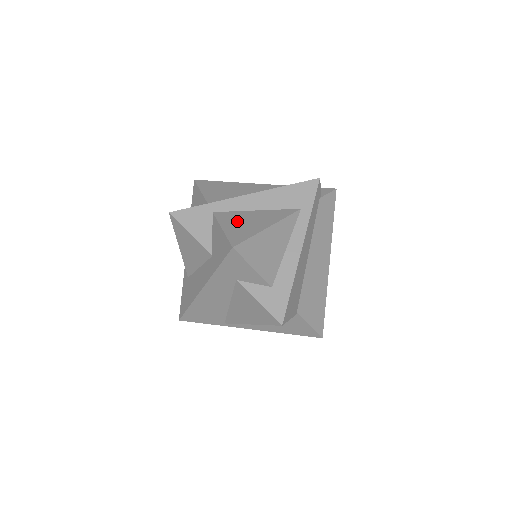
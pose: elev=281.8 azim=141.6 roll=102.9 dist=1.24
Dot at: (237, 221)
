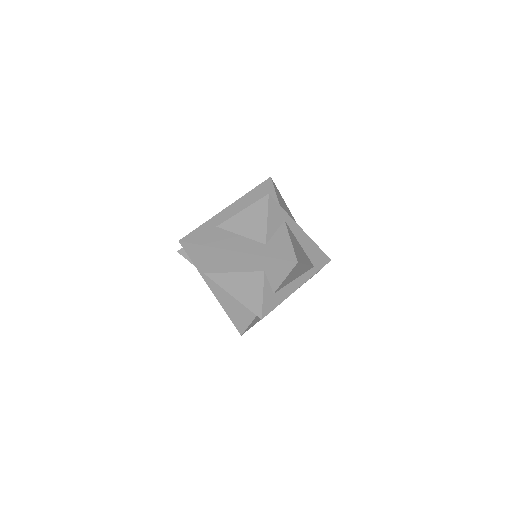
Dot at: (295, 242)
